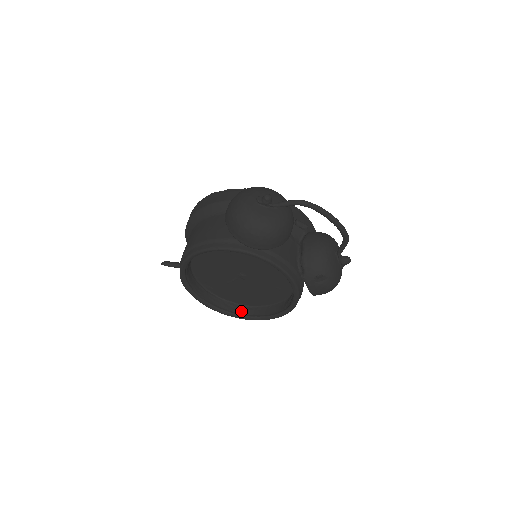
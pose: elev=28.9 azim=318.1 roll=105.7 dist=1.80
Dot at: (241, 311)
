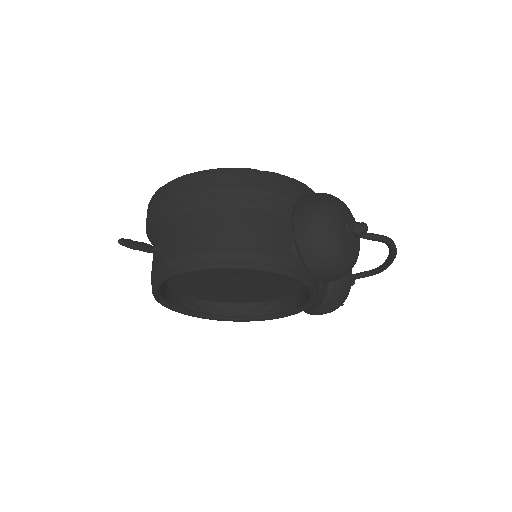
Dot at: (193, 307)
